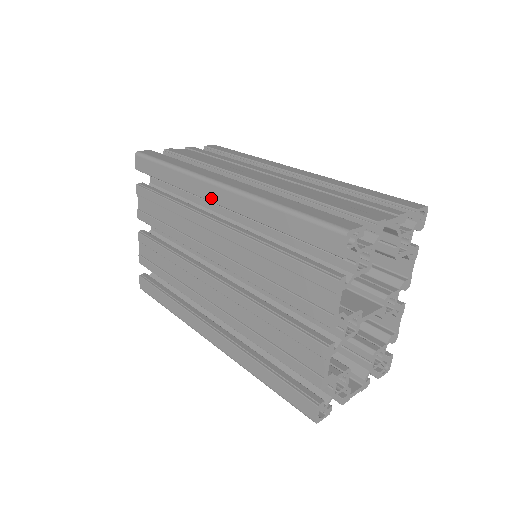
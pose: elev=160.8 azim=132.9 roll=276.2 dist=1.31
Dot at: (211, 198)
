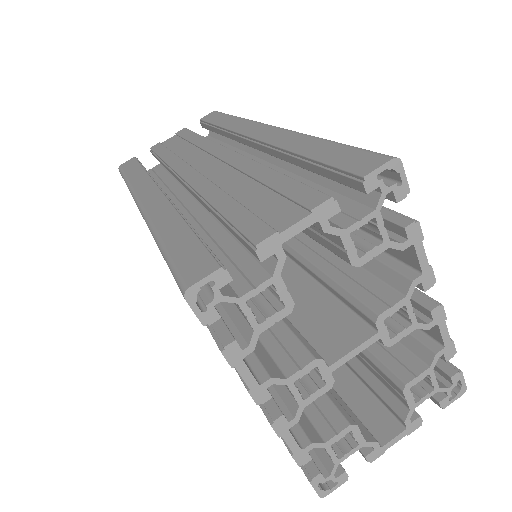
Dot at: occluded
